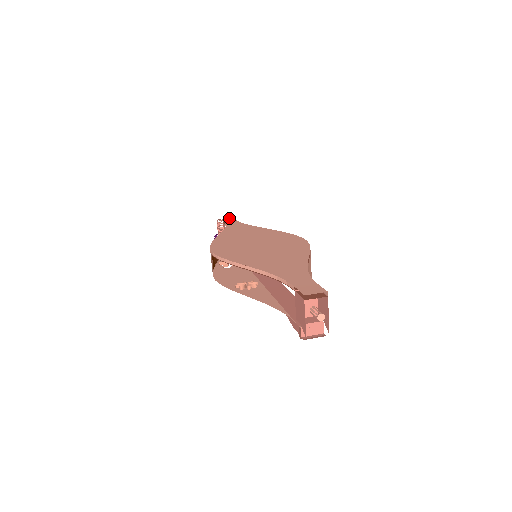
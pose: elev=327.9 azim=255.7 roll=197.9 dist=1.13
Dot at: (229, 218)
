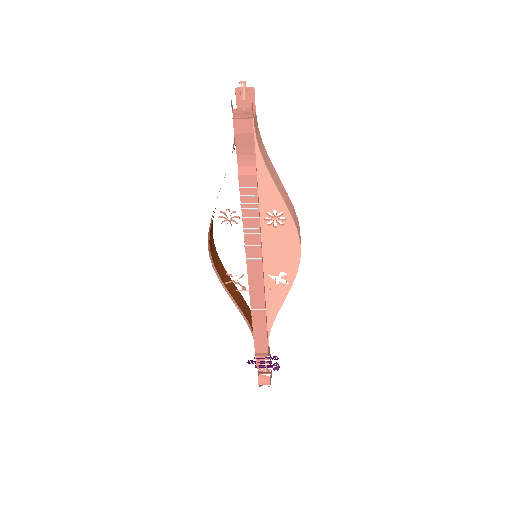
Dot at: occluded
